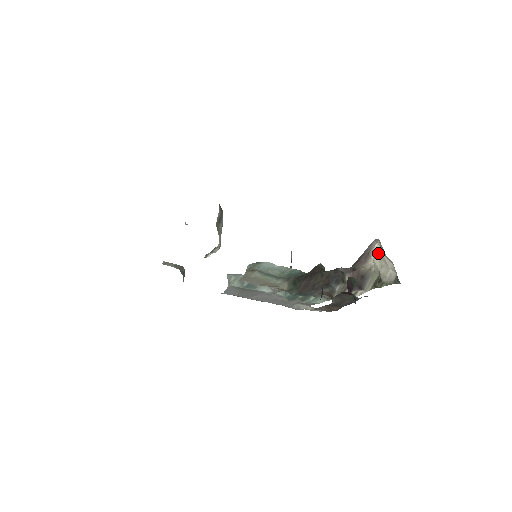
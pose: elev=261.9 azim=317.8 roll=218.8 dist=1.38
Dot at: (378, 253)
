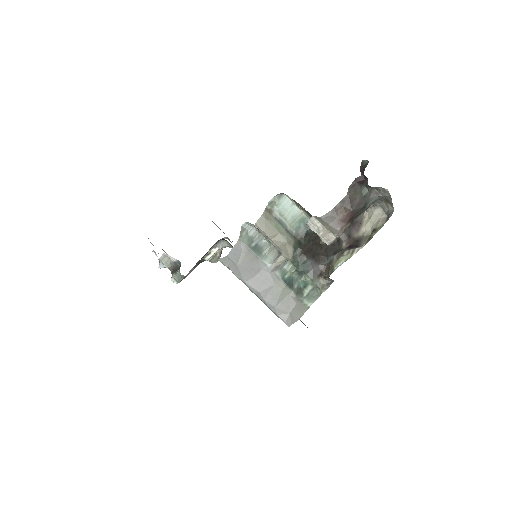
Dot at: (368, 220)
